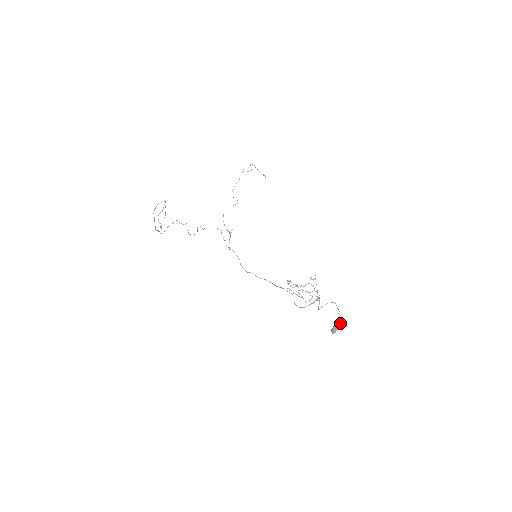
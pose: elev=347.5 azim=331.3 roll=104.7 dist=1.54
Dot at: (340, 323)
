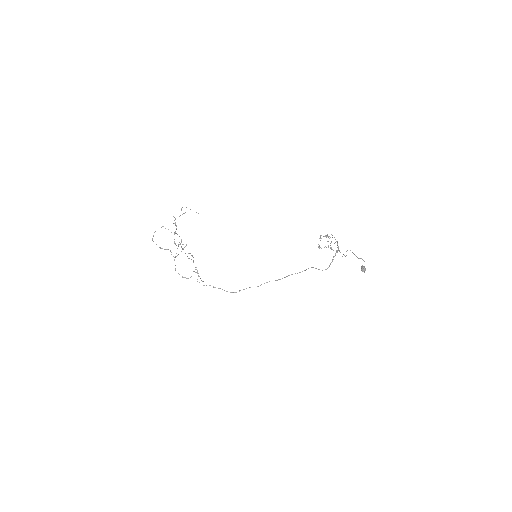
Dot at: (364, 261)
